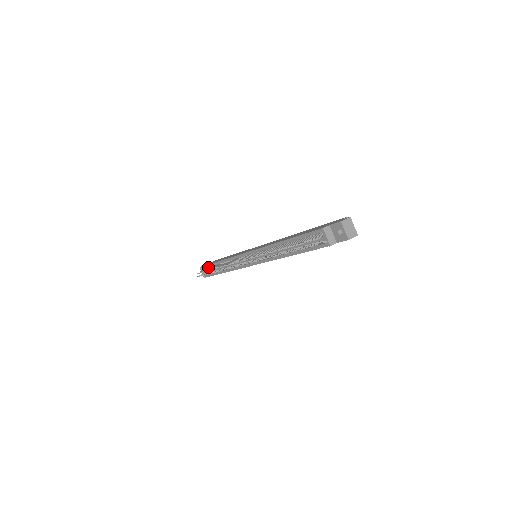
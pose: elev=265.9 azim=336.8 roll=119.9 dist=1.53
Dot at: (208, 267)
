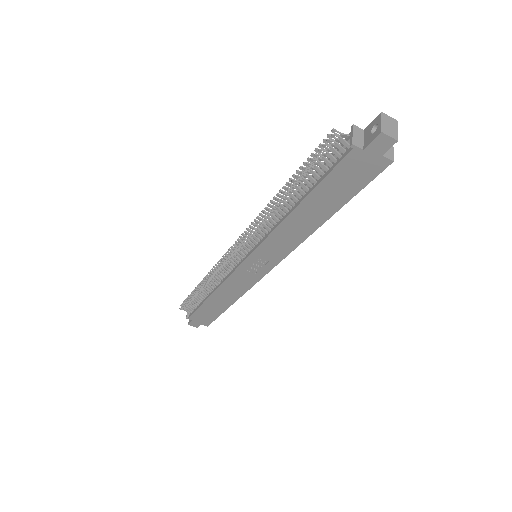
Dot at: occluded
